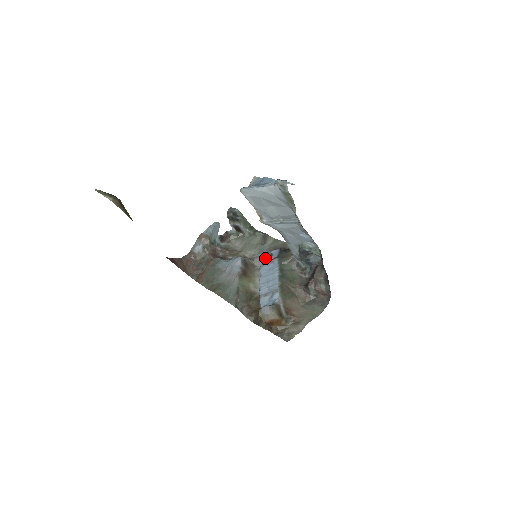
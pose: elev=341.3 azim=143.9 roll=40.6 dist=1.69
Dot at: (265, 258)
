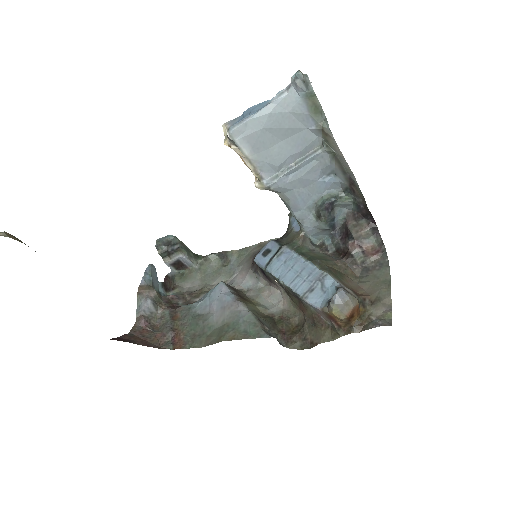
Dot at: (263, 258)
